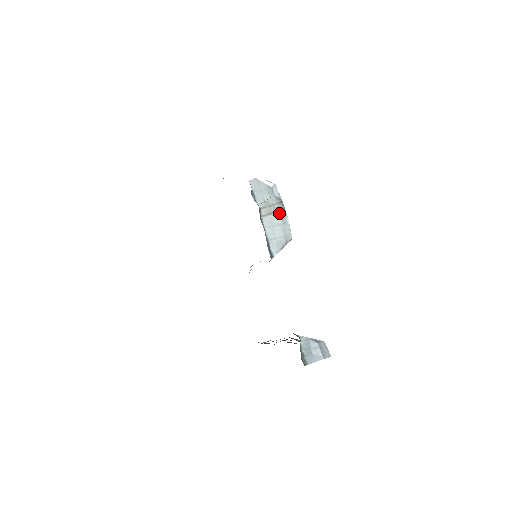
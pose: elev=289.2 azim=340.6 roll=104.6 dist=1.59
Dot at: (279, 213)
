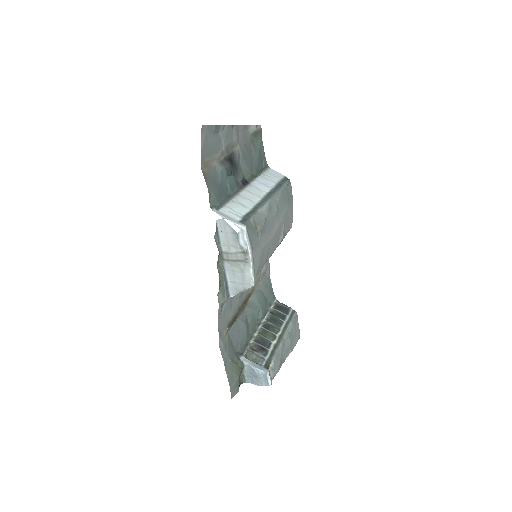
Dot at: (240, 262)
